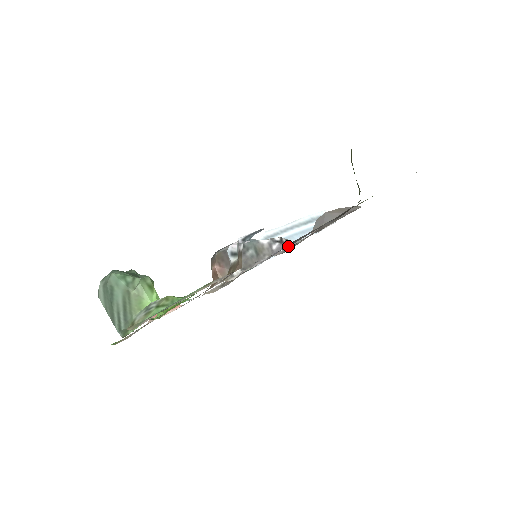
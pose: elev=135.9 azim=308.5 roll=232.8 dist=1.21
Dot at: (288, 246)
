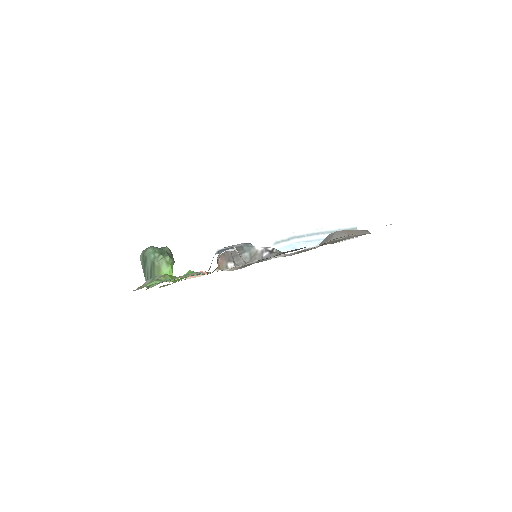
Dot at: occluded
